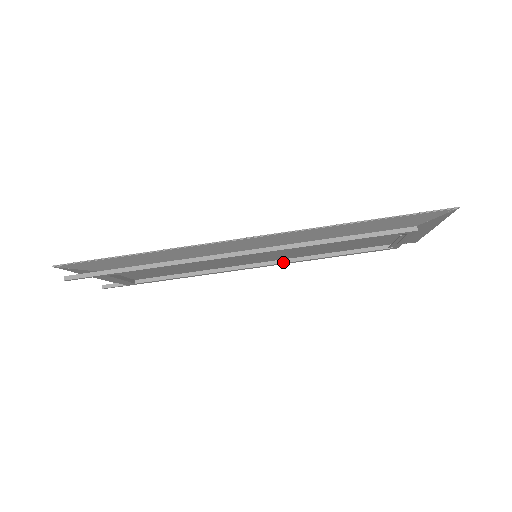
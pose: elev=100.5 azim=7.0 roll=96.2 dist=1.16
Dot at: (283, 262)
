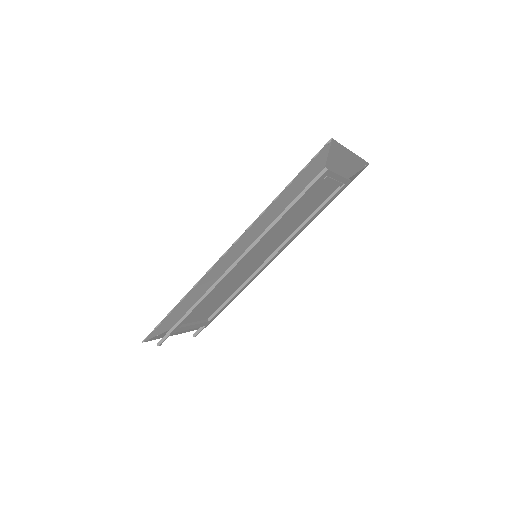
Dot at: (283, 246)
